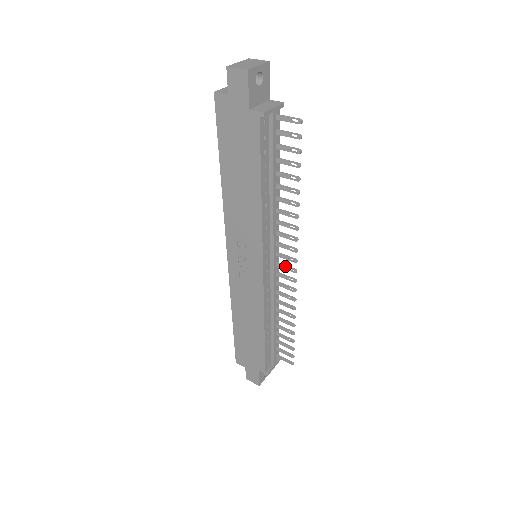
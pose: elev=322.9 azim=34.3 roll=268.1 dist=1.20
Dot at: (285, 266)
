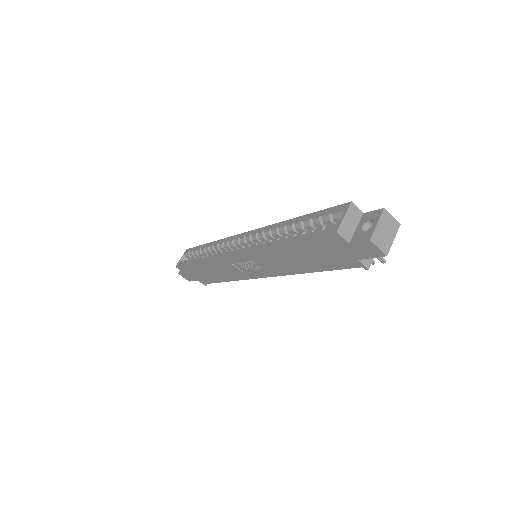
Dot at: occluded
